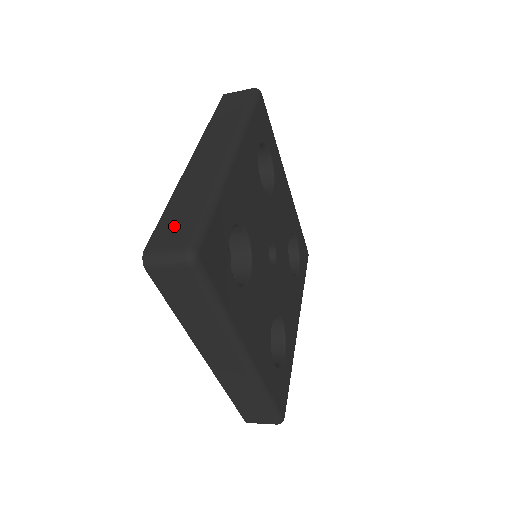
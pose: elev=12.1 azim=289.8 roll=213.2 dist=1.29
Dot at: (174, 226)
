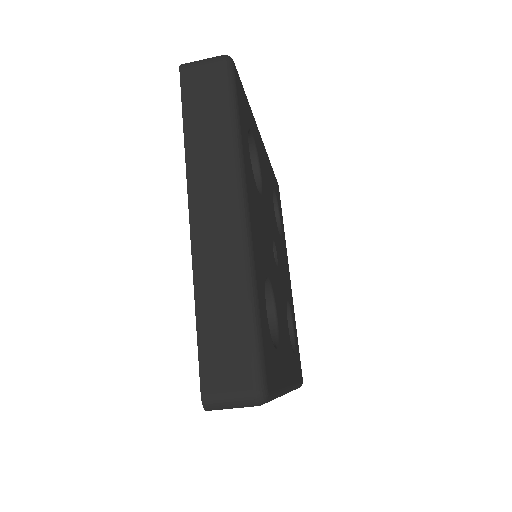
Dot at: occluded
